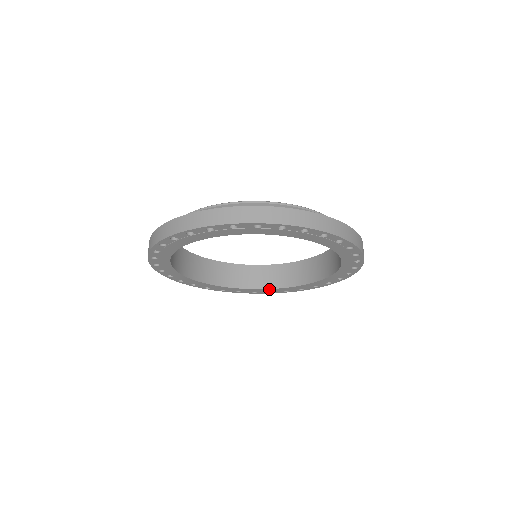
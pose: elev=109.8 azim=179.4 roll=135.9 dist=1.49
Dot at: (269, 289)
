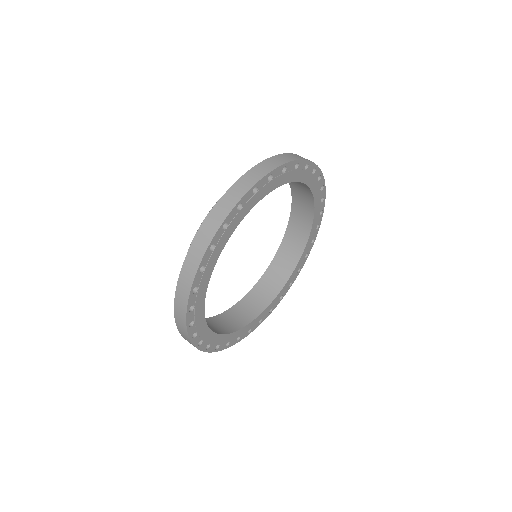
Dot at: (301, 256)
